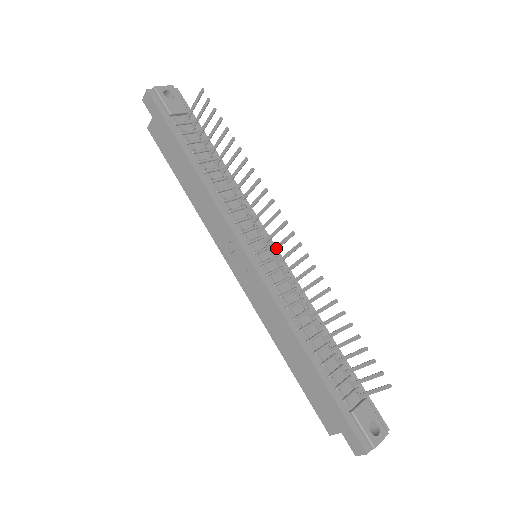
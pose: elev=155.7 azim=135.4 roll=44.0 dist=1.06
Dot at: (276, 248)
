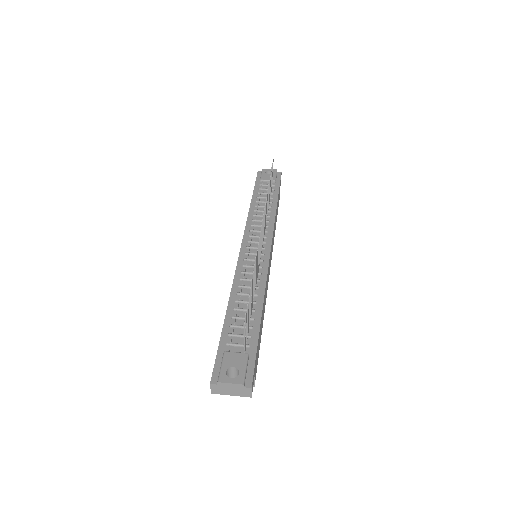
Dot at: (261, 245)
